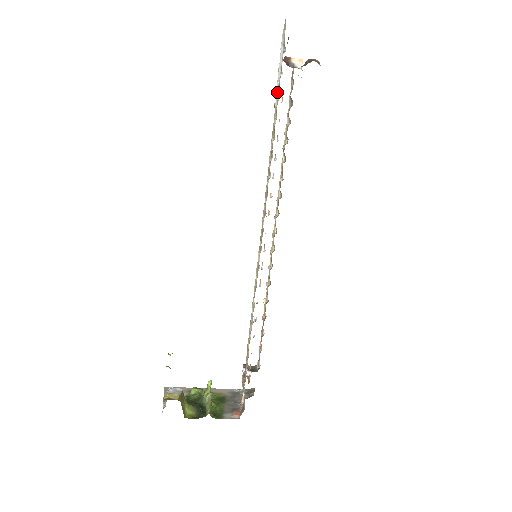
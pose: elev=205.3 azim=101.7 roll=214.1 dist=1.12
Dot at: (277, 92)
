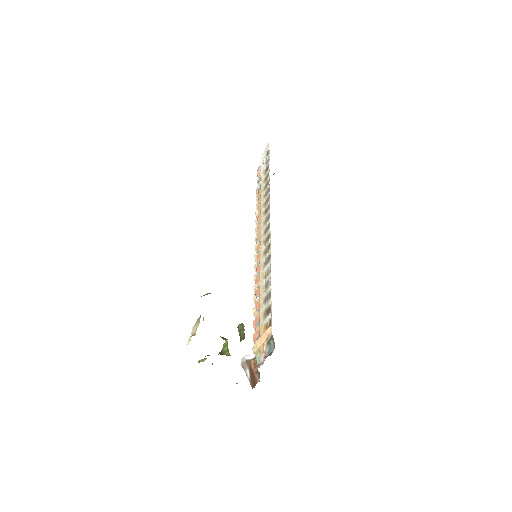
Dot at: (263, 174)
